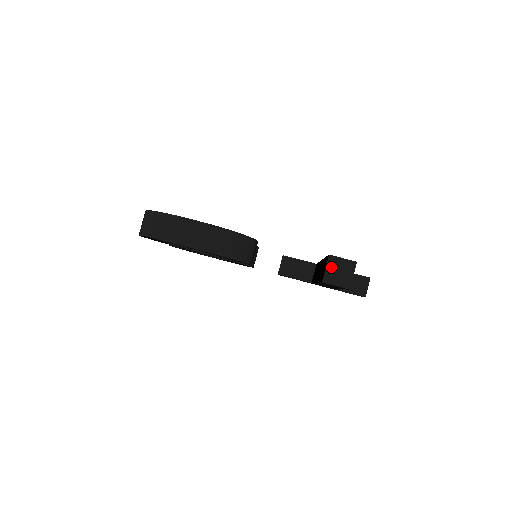
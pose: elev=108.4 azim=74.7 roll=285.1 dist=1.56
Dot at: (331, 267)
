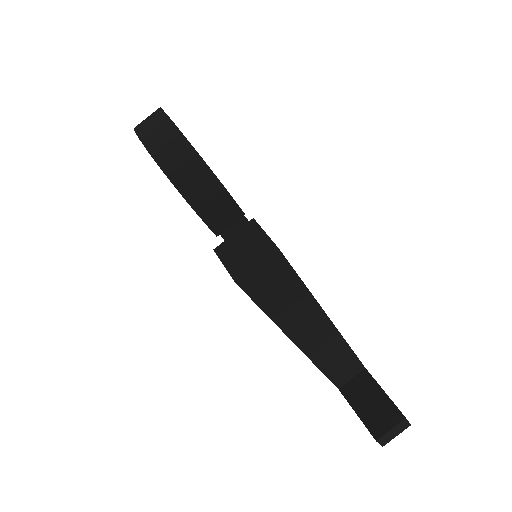
Dot at: (241, 236)
